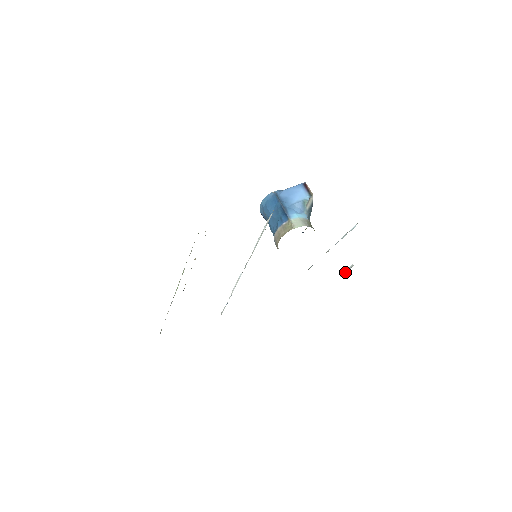
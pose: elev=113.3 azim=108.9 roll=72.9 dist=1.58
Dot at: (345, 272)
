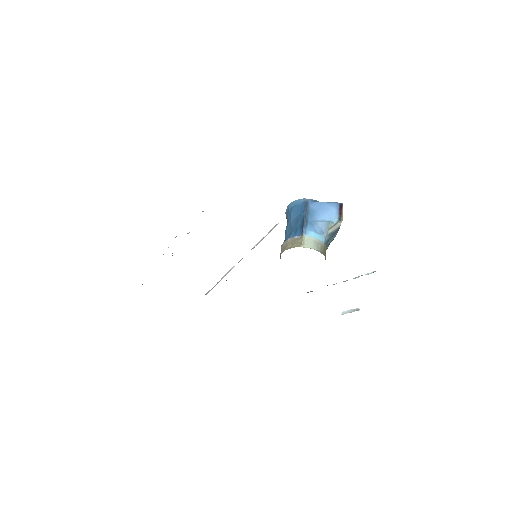
Dot at: (348, 312)
